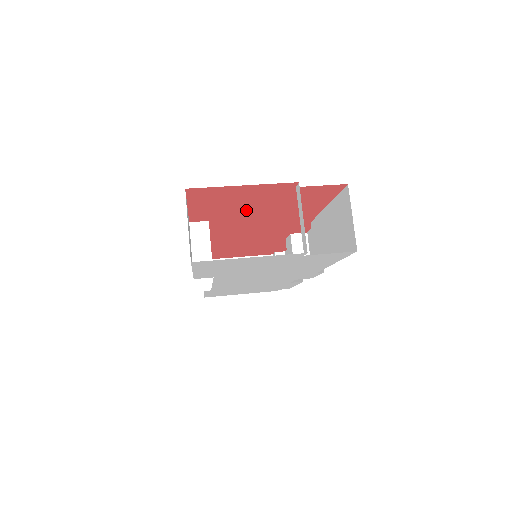
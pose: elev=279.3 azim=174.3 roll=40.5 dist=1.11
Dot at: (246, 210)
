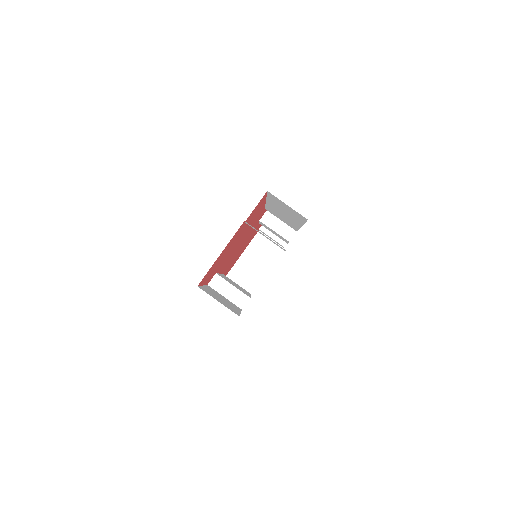
Dot at: (229, 250)
